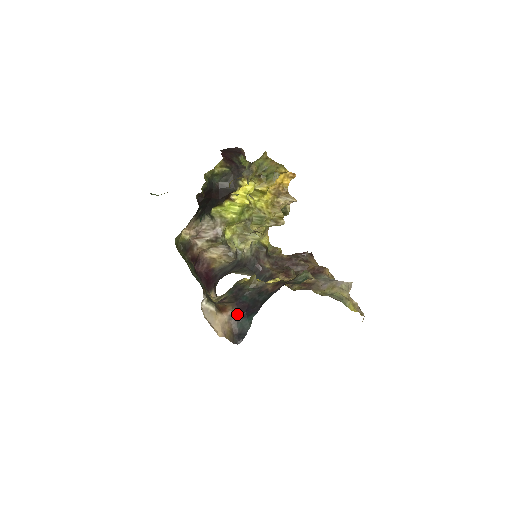
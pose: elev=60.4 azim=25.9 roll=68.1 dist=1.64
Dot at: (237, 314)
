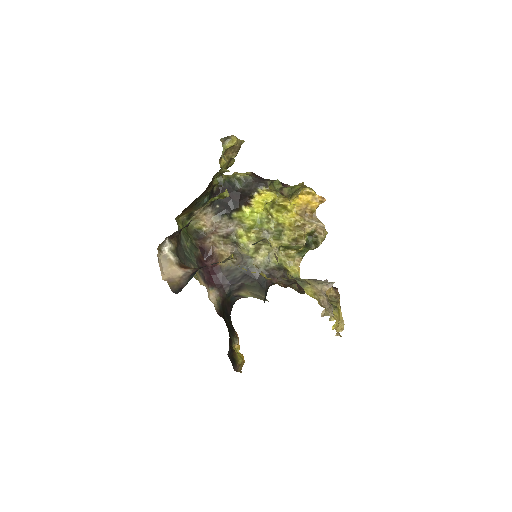
Dot at: (193, 273)
